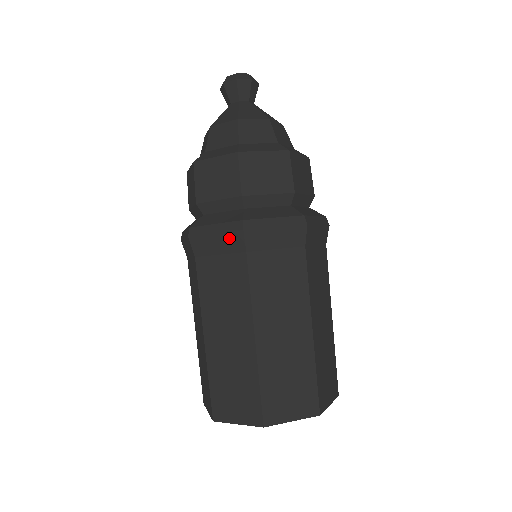
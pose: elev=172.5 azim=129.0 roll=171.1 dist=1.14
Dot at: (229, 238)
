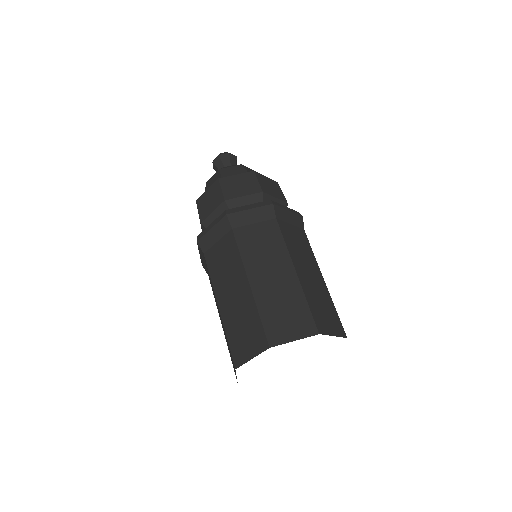
Dot at: (220, 226)
